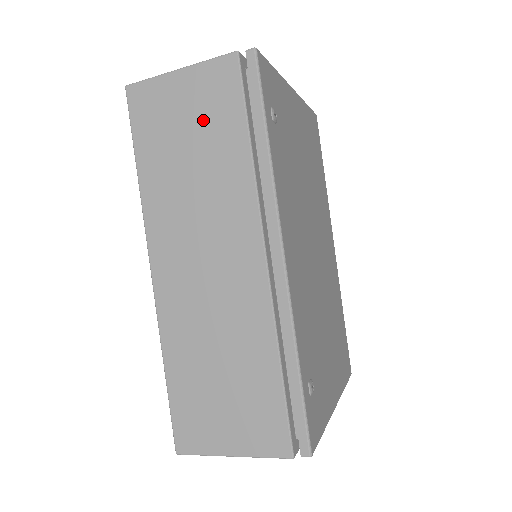
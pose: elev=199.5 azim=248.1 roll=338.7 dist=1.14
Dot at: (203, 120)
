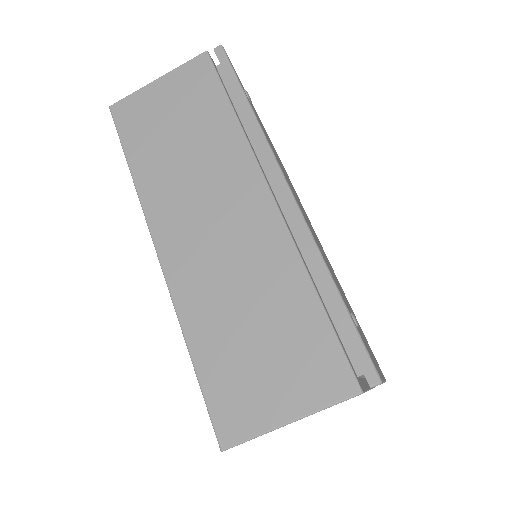
Dot at: (186, 107)
